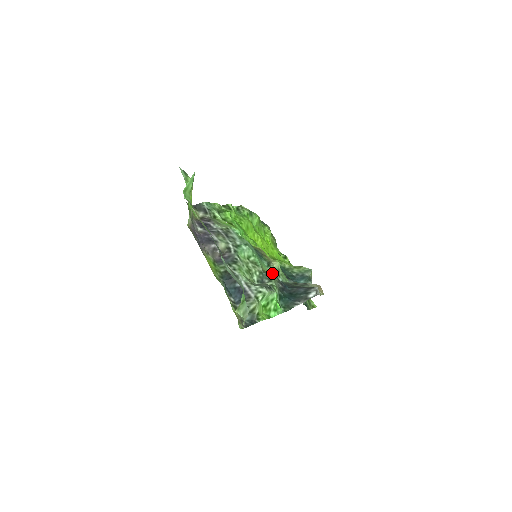
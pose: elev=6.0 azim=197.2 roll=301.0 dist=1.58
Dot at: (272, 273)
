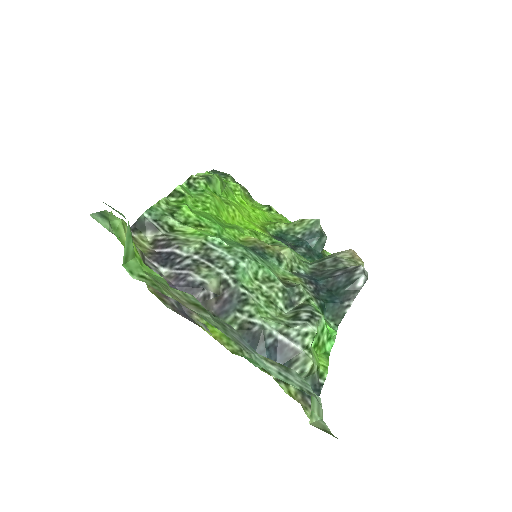
Dot at: (289, 270)
